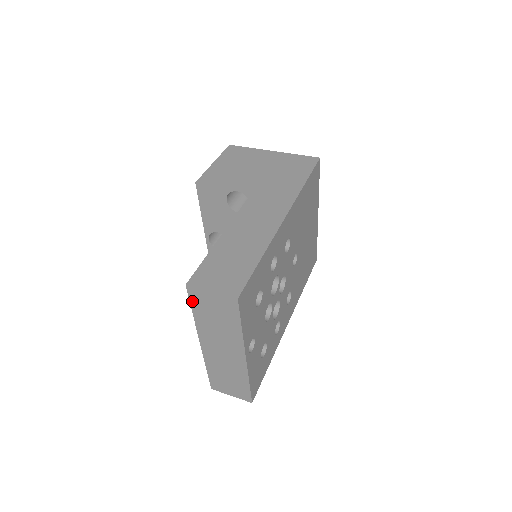
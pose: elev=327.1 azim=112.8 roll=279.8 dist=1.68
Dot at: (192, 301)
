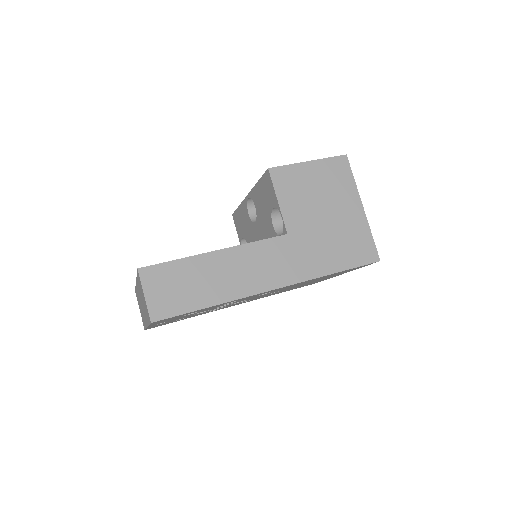
Dot at: occluded
